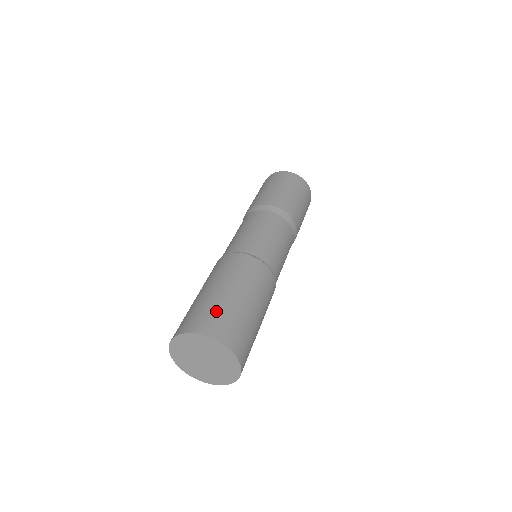
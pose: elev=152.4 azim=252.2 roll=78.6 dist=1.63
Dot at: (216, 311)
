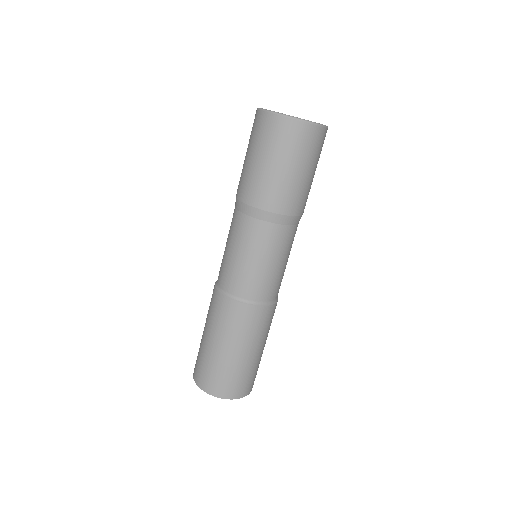
Dot at: (218, 373)
